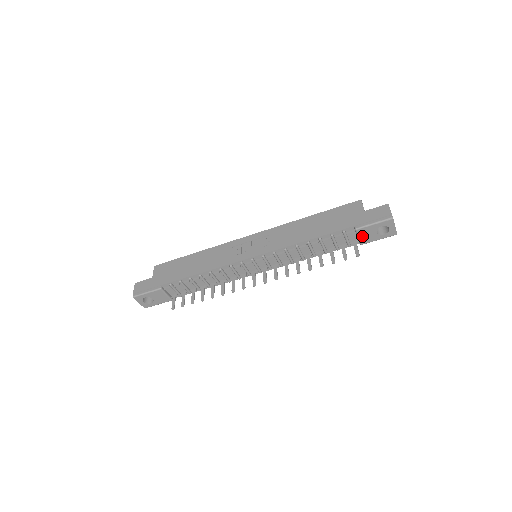
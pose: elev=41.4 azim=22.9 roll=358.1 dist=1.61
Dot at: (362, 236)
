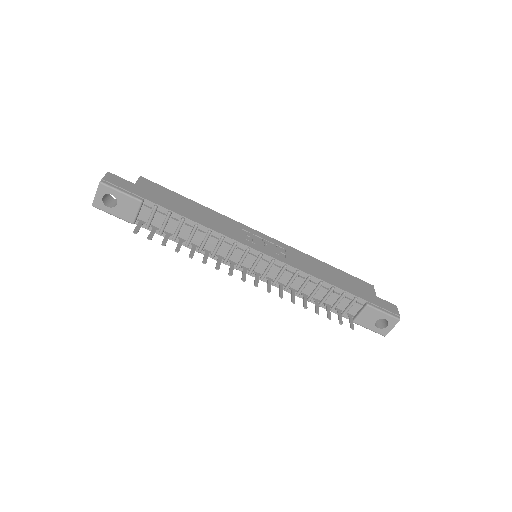
Dot at: (364, 315)
